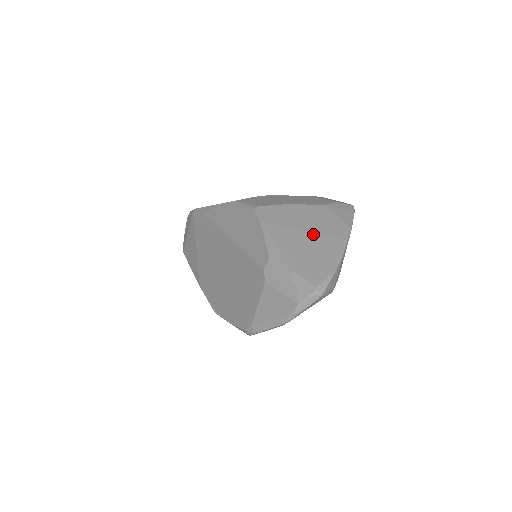
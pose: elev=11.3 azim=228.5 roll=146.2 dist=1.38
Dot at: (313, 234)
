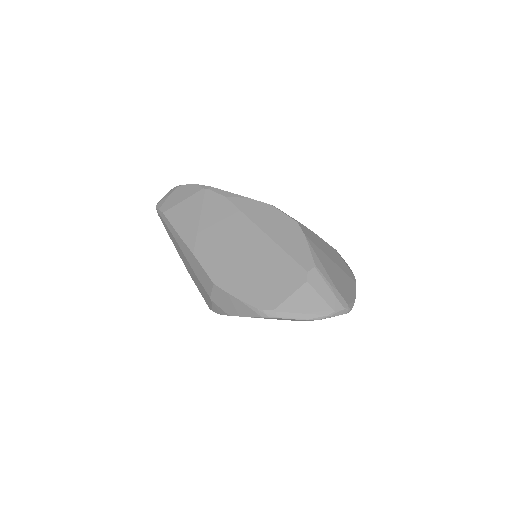
Dot at: (337, 266)
